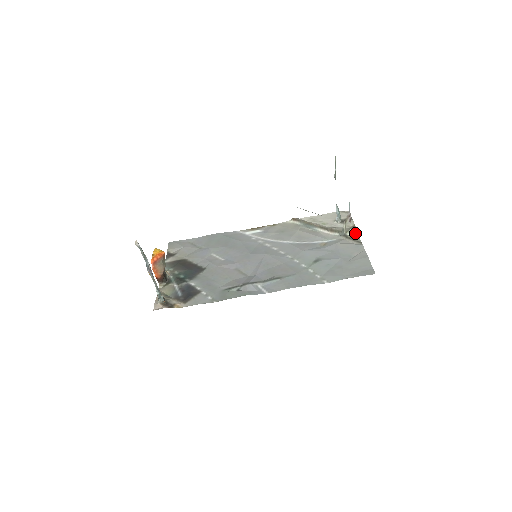
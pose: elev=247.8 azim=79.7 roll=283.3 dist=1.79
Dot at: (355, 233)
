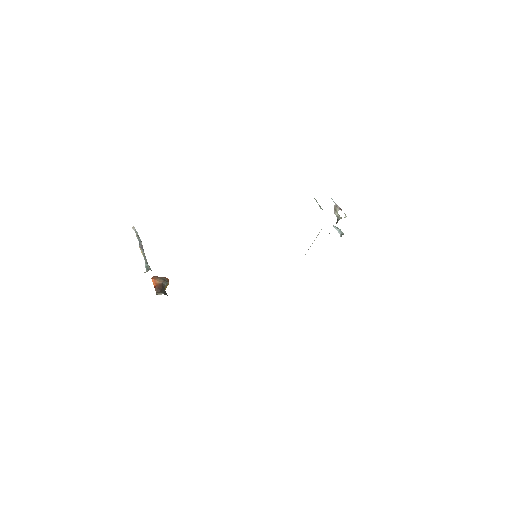
Dot at: occluded
